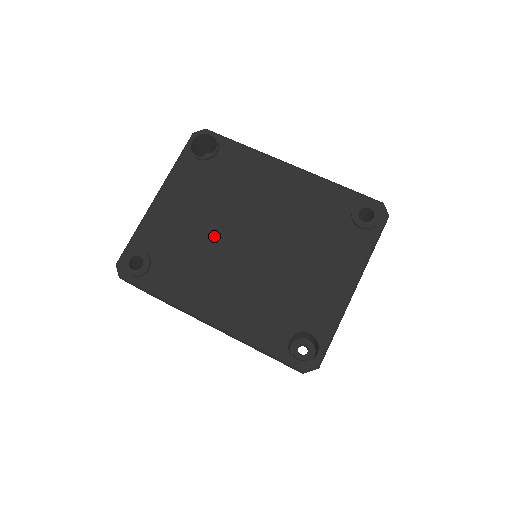
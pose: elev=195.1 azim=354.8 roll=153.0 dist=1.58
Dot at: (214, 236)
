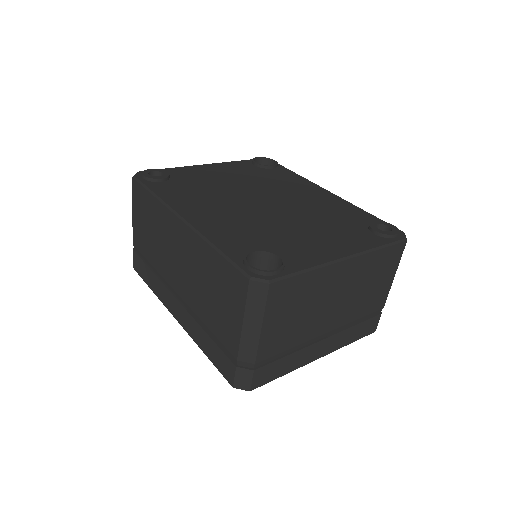
Dot at: (234, 190)
